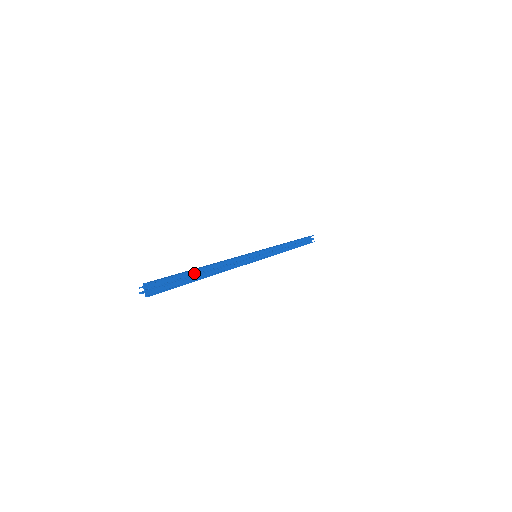
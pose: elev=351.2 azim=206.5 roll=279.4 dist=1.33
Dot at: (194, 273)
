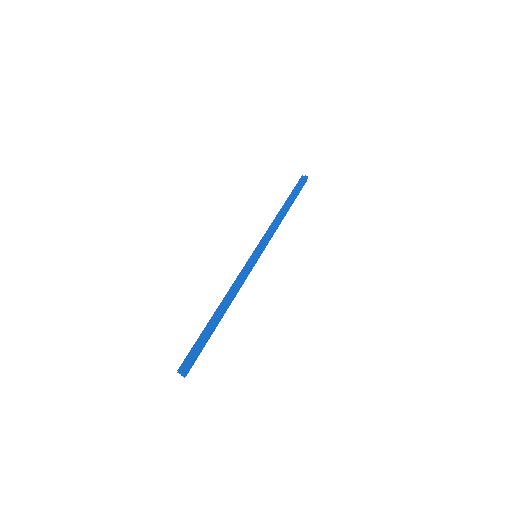
Dot at: (212, 325)
